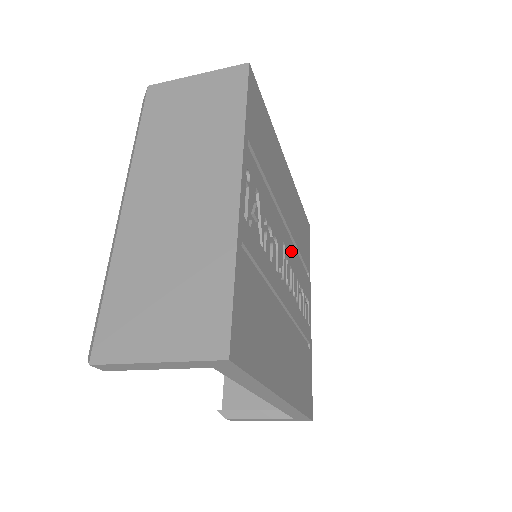
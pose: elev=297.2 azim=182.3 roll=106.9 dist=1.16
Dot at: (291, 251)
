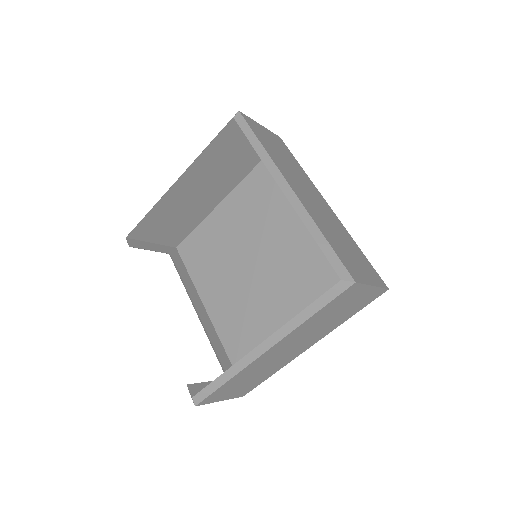
Dot at: (268, 237)
